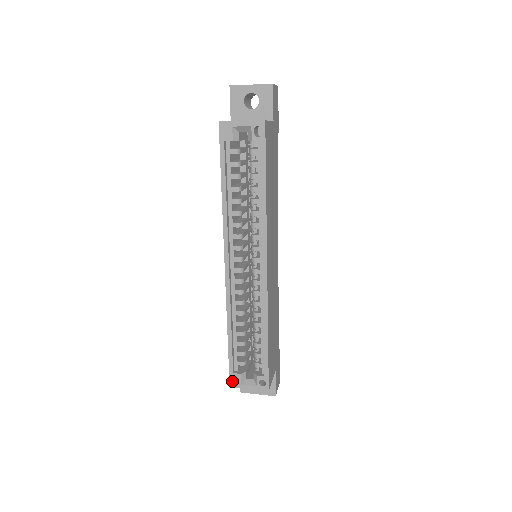
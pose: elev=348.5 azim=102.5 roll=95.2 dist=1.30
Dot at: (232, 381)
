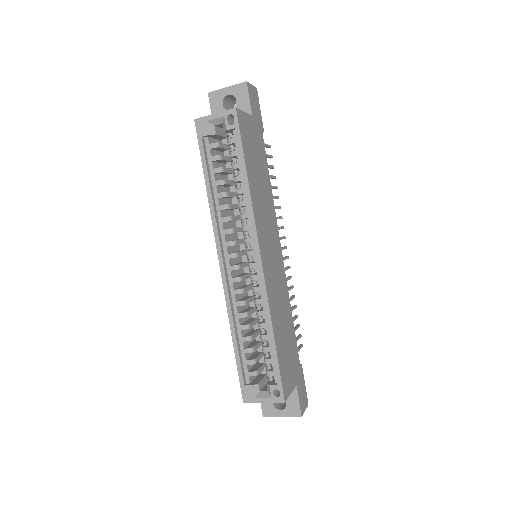
Dot at: (245, 395)
